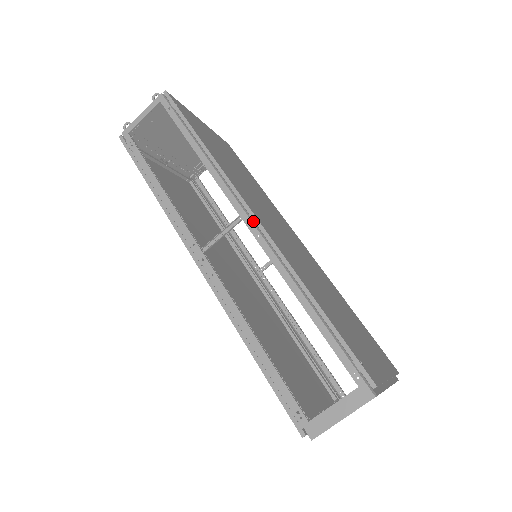
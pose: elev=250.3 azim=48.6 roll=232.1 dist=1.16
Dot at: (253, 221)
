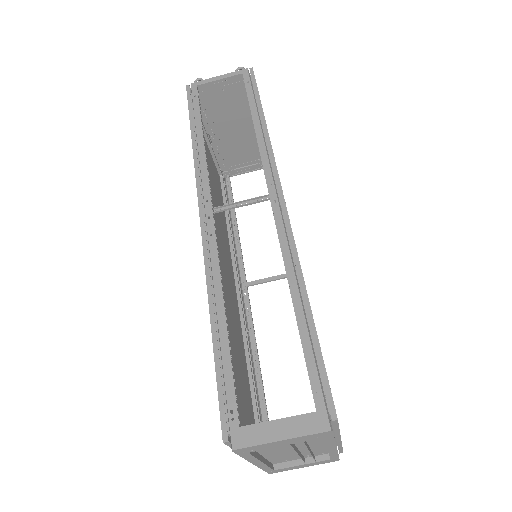
Dot at: (280, 204)
